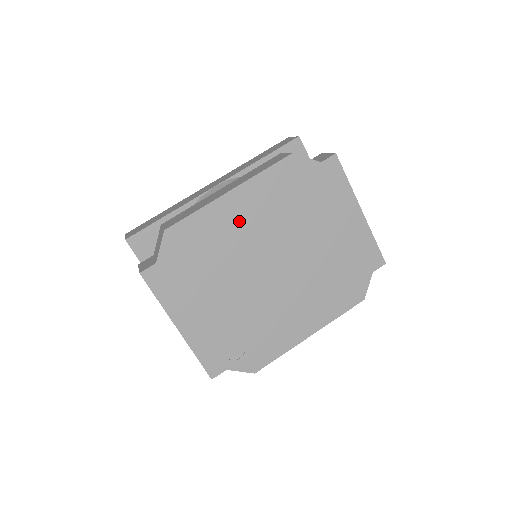
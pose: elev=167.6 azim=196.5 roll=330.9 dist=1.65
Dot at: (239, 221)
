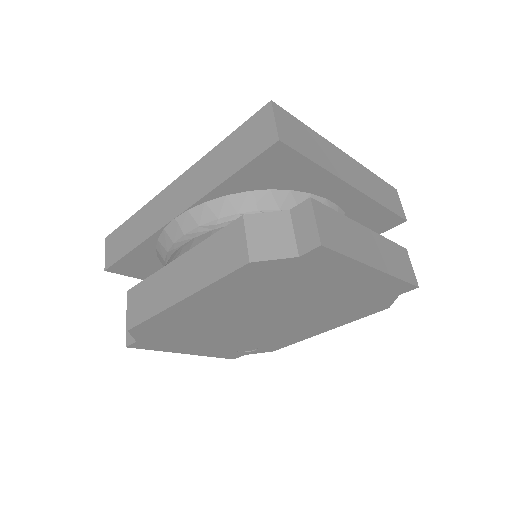
Dot at: (206, 310)
